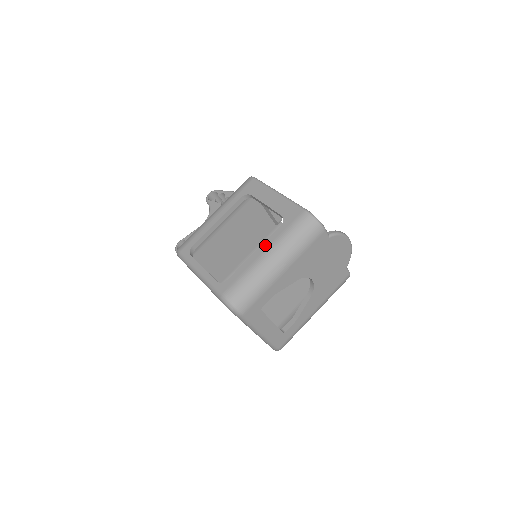
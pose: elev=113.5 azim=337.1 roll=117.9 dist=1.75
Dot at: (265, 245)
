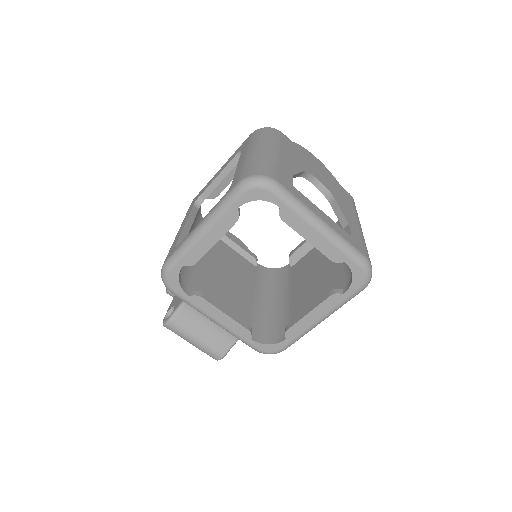
Dot at: (241, 157)
